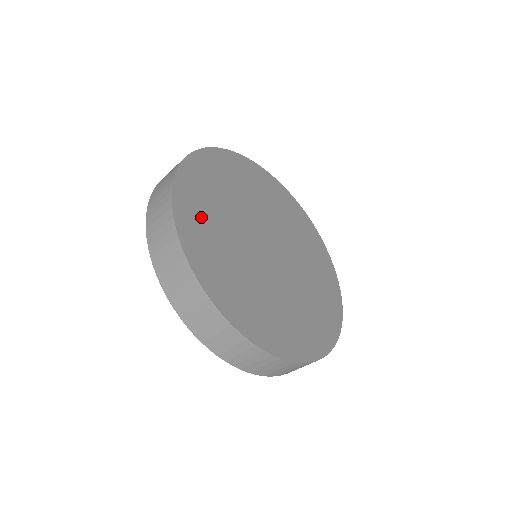
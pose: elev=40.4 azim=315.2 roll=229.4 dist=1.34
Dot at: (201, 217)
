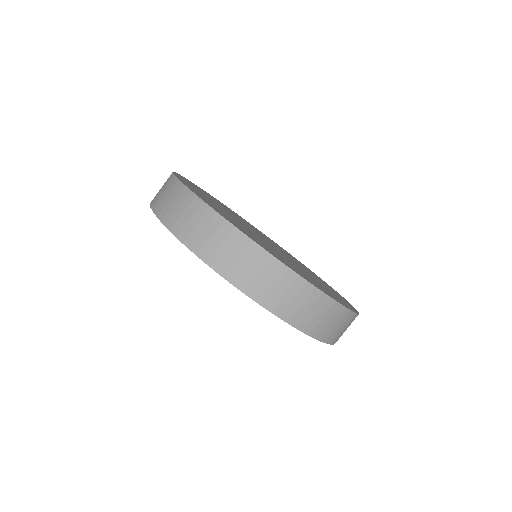
Dot at: (237, 225)
